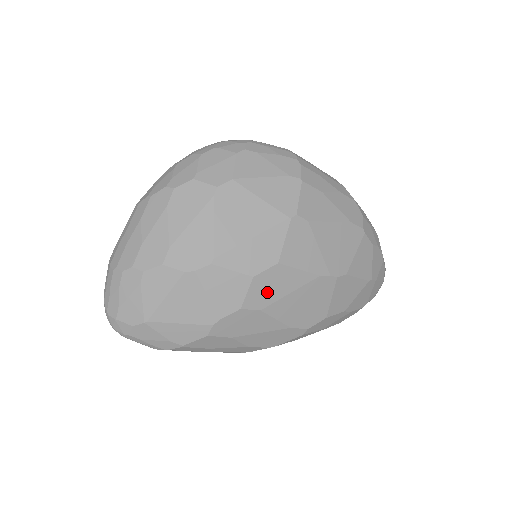
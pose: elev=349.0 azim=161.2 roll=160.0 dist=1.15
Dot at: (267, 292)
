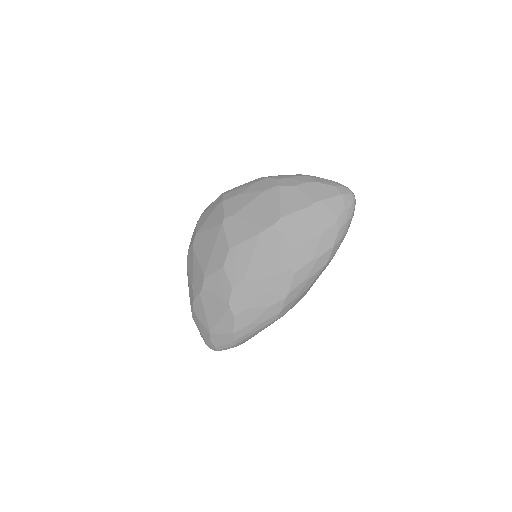
Dot at: (238, 268)
